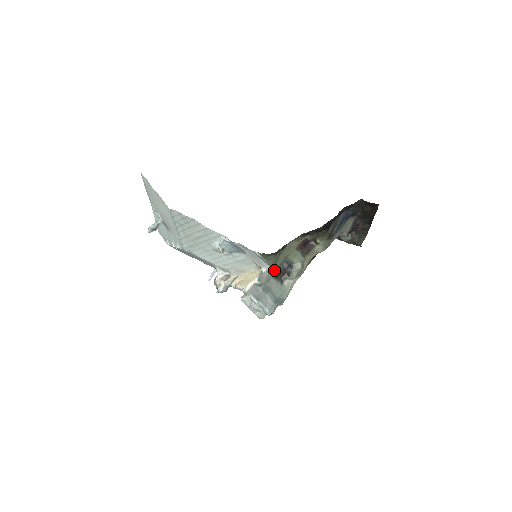
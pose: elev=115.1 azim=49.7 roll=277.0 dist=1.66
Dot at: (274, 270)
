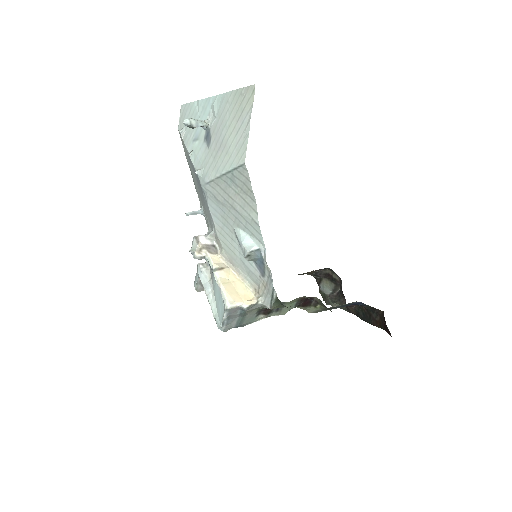
Dot at: (267, 308)
